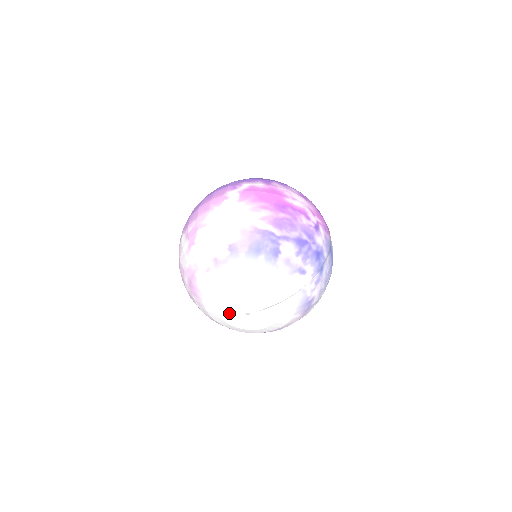
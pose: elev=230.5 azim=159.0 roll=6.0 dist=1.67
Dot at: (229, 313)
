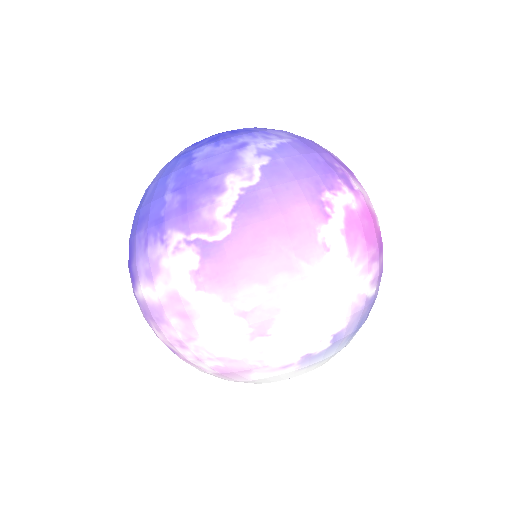
Dot at: occluded
